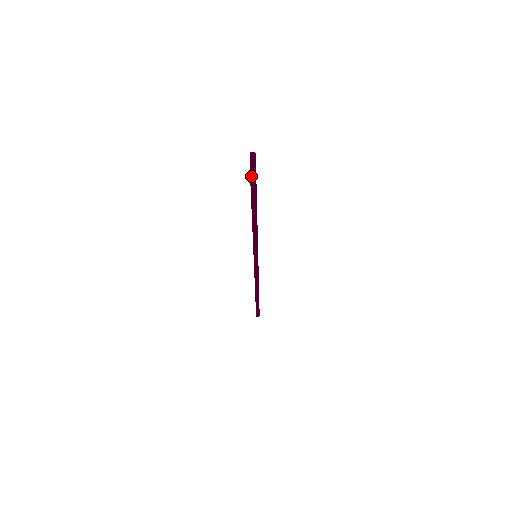
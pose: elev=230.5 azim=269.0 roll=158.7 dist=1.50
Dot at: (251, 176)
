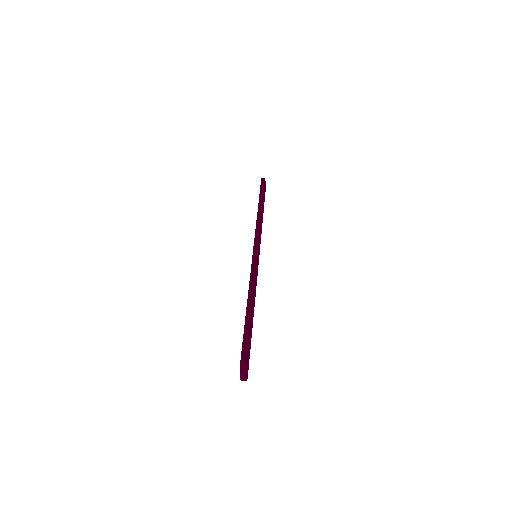
Dot at: occluded
